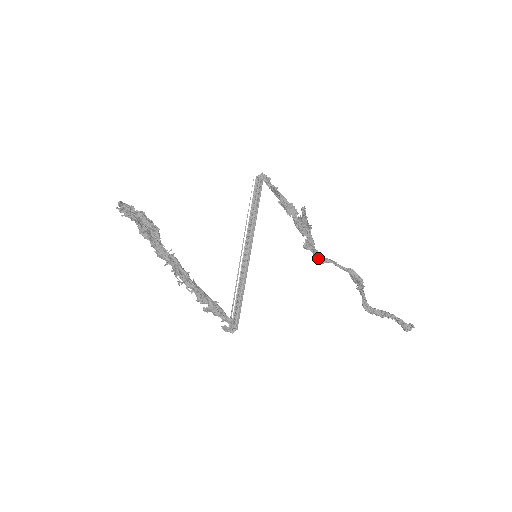
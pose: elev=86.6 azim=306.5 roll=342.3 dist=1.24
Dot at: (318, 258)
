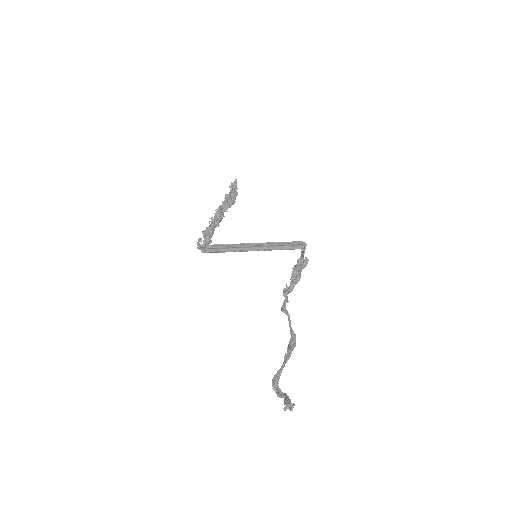
Dot at: (284, 306)
